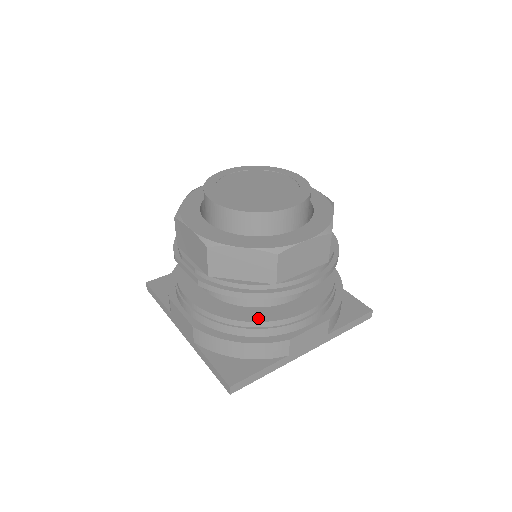
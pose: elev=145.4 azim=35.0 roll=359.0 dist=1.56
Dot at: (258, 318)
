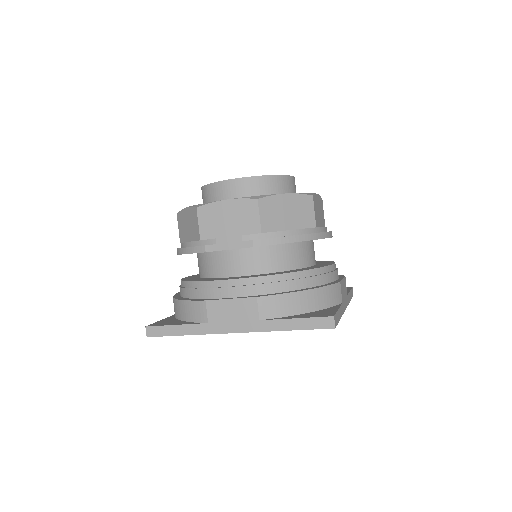
Dot at: (310, 268)
